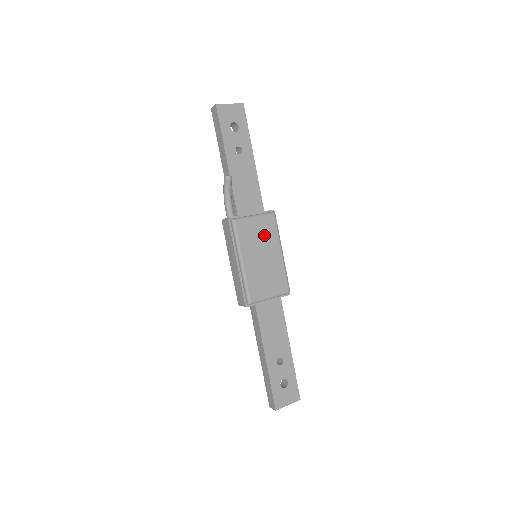
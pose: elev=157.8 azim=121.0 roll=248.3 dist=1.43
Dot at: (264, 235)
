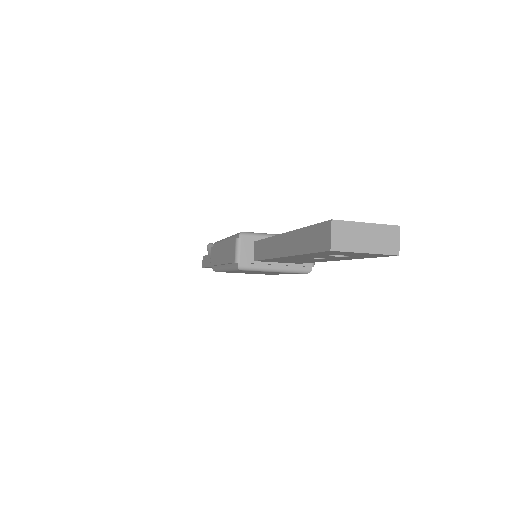
Dot at: occluded
